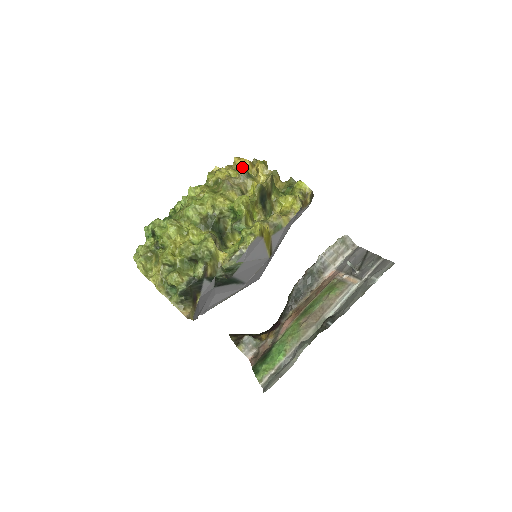
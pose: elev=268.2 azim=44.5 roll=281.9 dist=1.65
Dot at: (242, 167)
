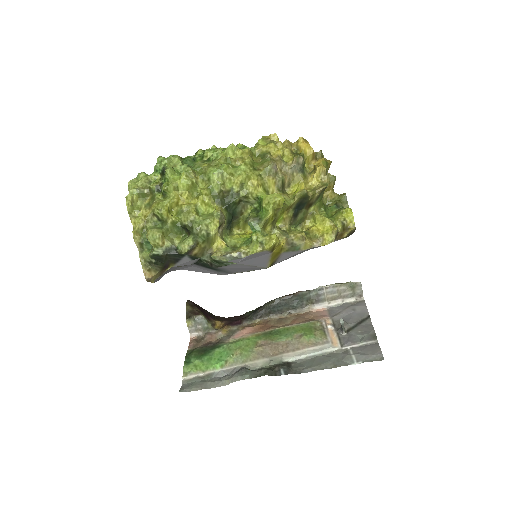
Dot at: (301, 156)
